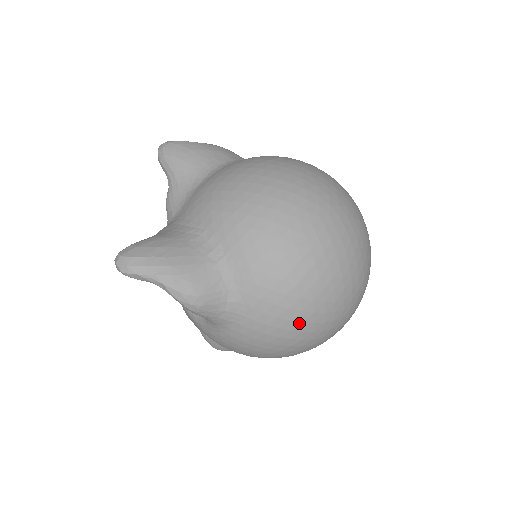
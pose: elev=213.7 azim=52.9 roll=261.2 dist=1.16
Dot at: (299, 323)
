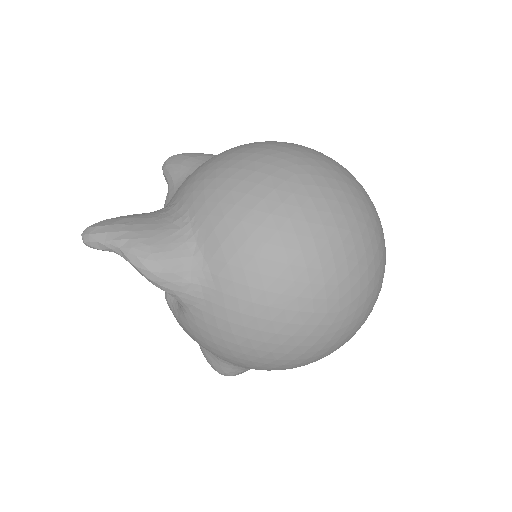
Dot at: (277, 295)
